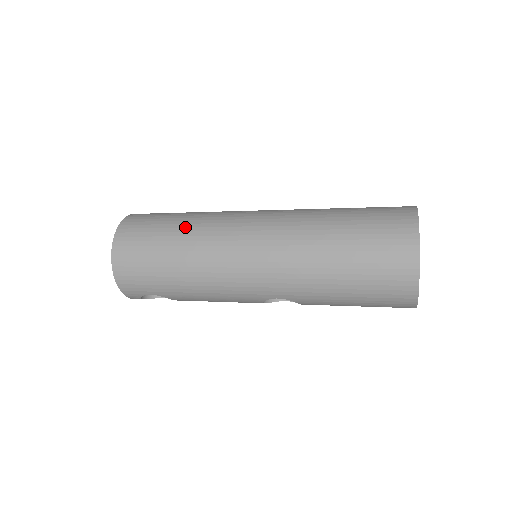
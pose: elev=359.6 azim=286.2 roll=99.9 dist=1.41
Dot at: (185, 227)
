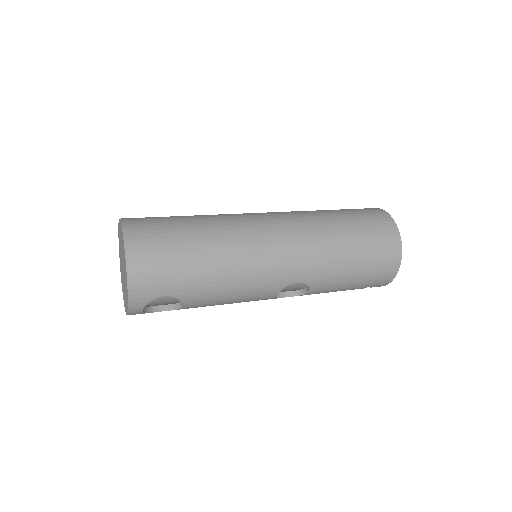
Dot at: (203, 221)
